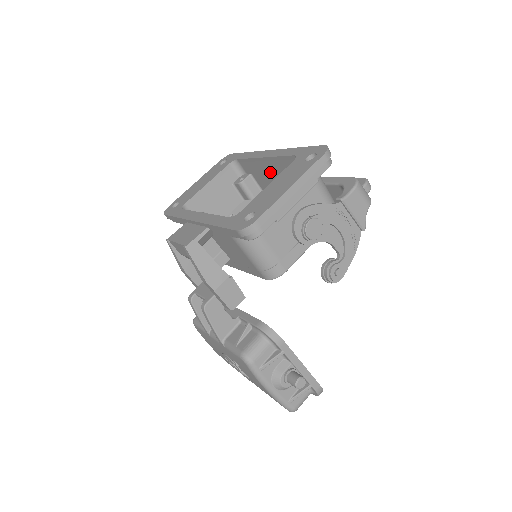
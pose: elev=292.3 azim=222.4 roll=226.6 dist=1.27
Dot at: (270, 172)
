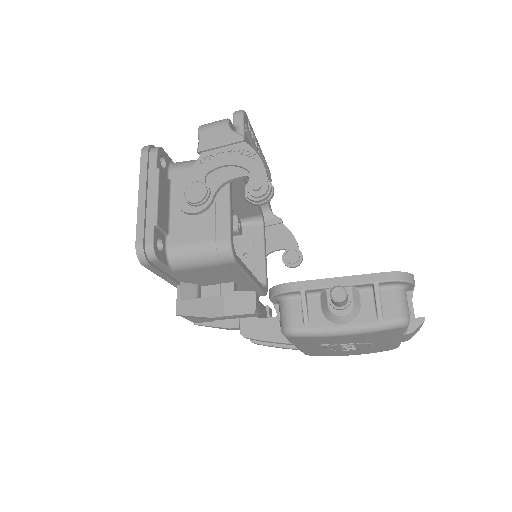
Dot at: occluded
